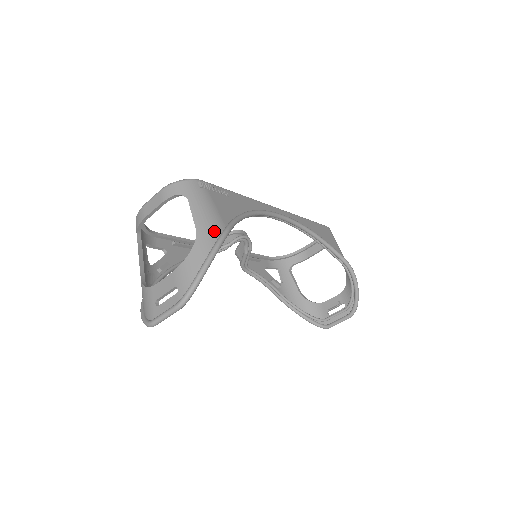
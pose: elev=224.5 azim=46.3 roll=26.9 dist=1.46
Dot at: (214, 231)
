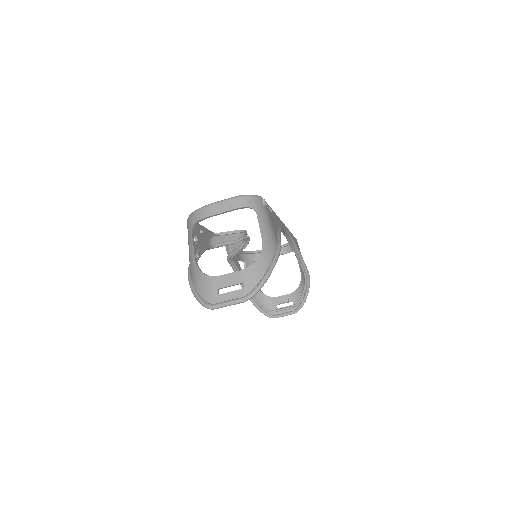
Dot at: (273, 245)
